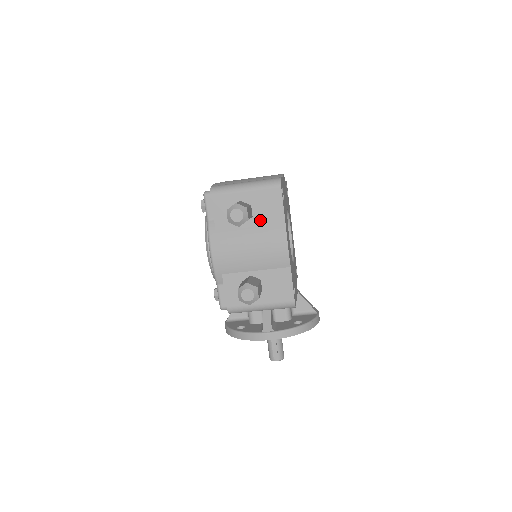
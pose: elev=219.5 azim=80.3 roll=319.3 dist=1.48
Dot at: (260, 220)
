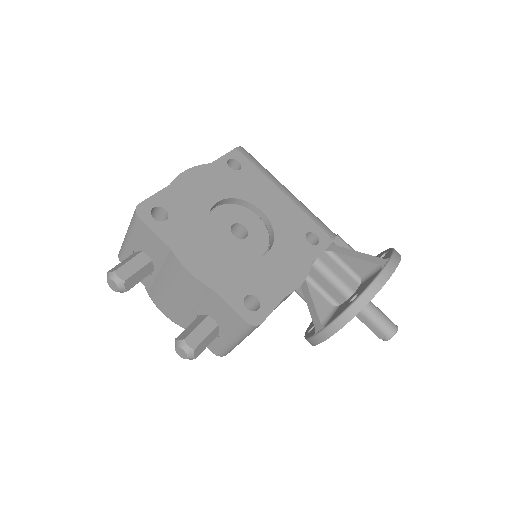
Dot at: (157, 260)
